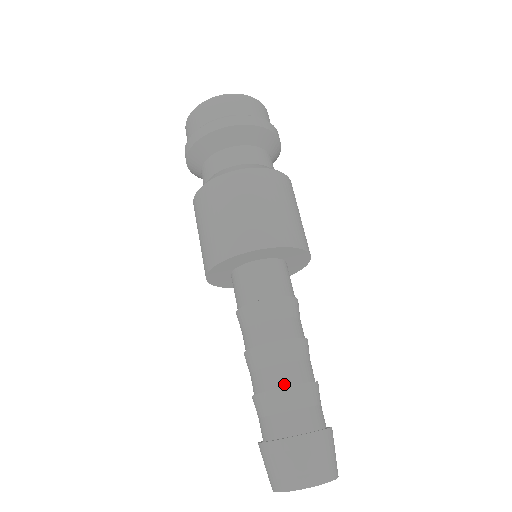
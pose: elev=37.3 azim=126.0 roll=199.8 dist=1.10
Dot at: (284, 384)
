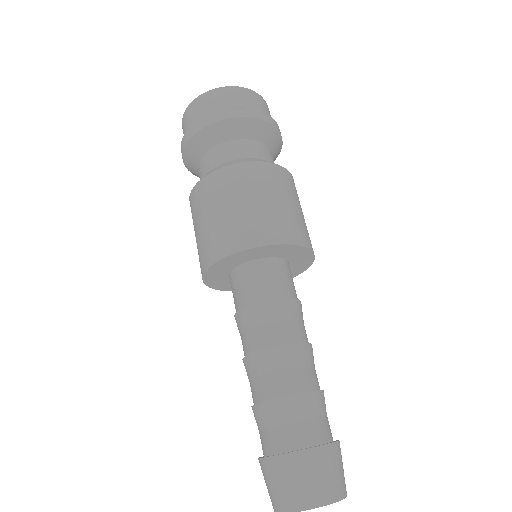
Dot at: (304, 389)
